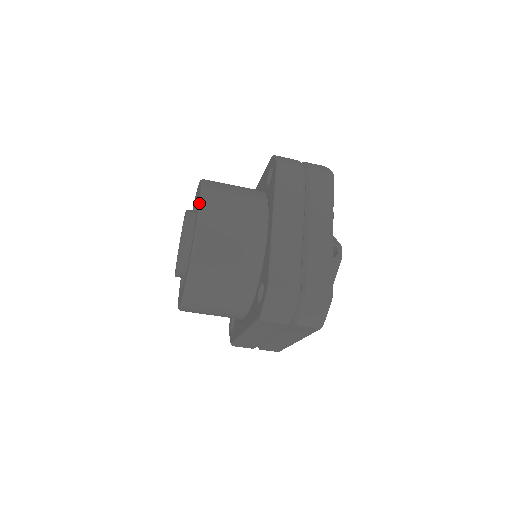
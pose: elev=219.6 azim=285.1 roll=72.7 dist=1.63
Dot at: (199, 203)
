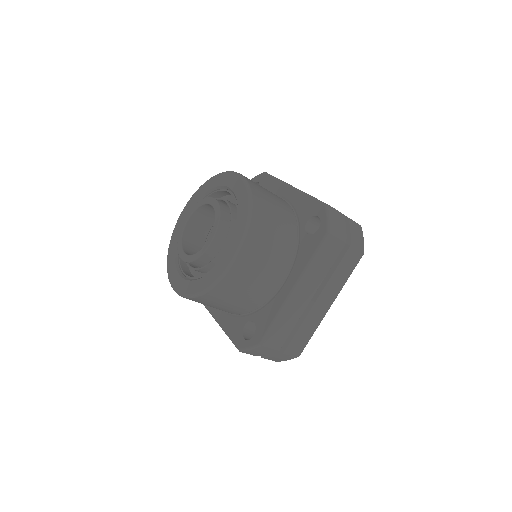
Dot at: (240, 245)
